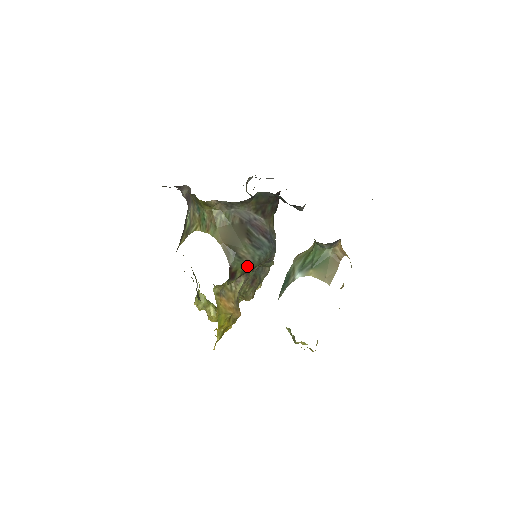
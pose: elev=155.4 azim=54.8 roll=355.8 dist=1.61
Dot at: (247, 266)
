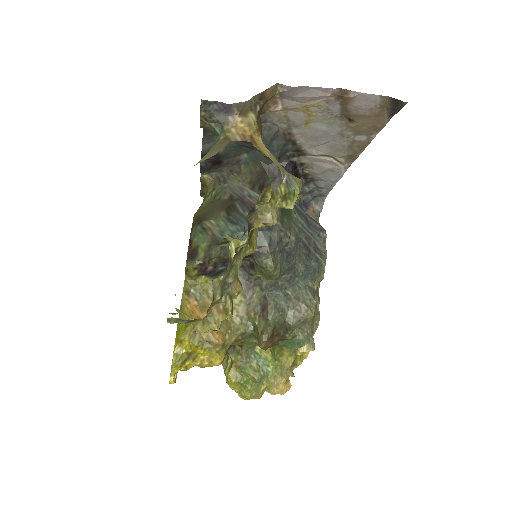
Dot at: (212, 243)
